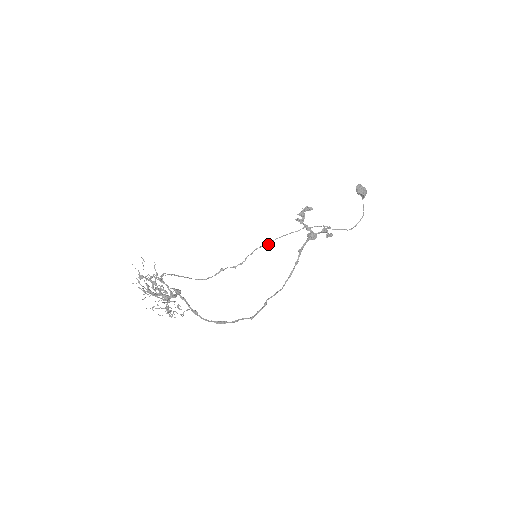
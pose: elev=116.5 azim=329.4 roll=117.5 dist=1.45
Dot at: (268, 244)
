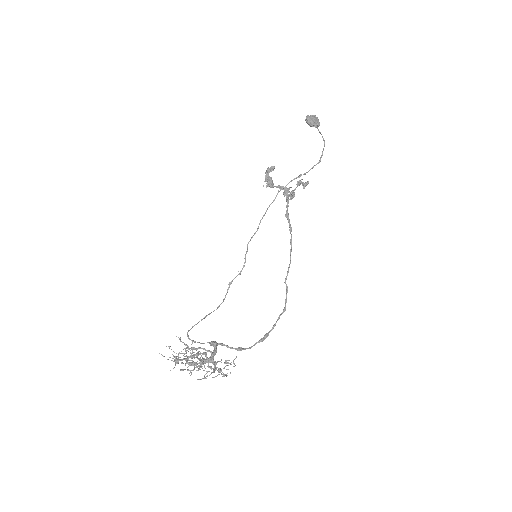
Dot at: occluded
